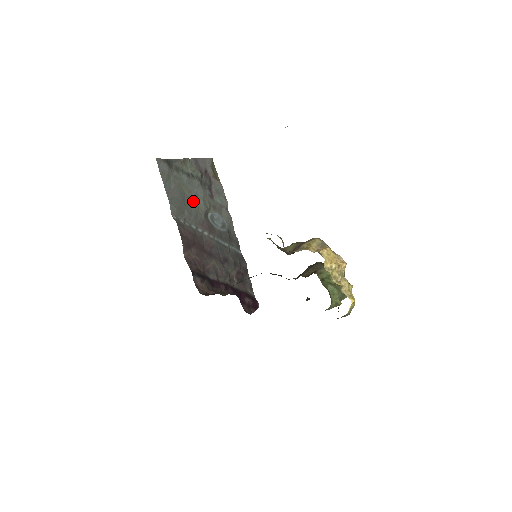
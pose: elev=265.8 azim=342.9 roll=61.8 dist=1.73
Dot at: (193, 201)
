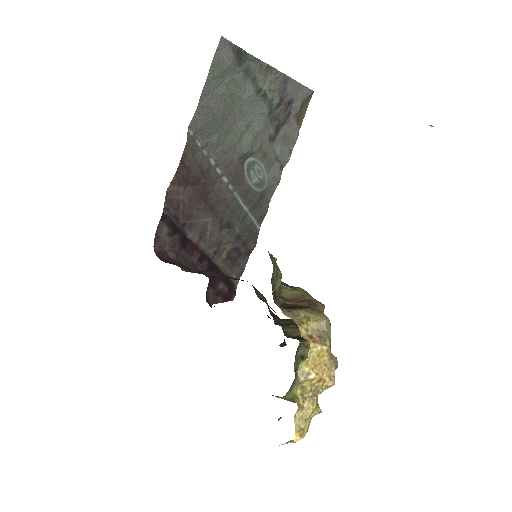
Dot at: (238, 129)
